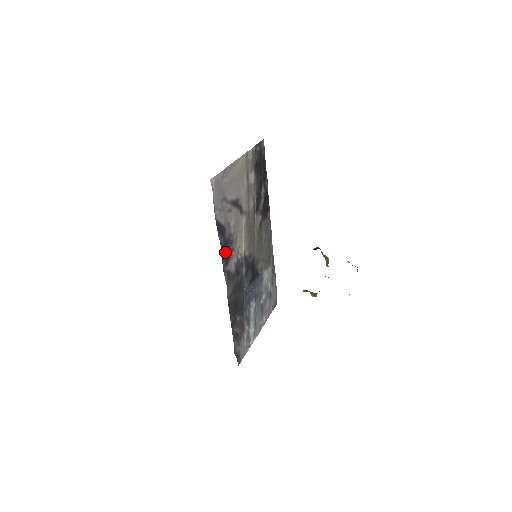
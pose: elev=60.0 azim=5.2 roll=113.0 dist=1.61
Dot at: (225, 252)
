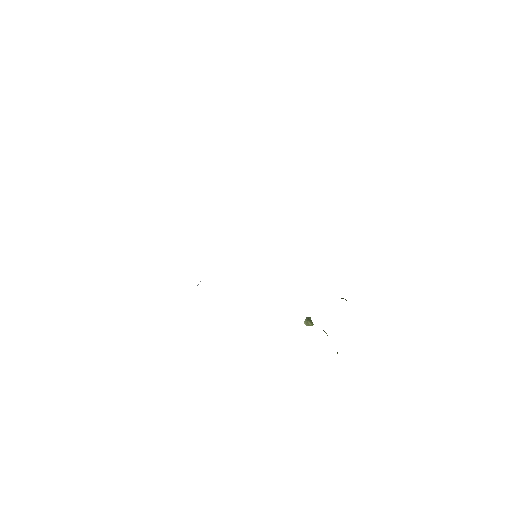
Dot at: occluded
